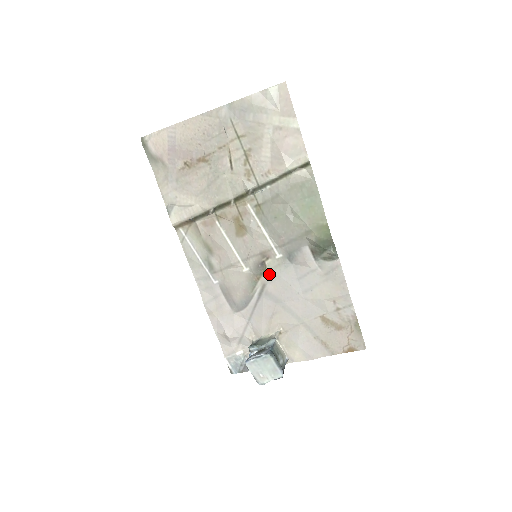
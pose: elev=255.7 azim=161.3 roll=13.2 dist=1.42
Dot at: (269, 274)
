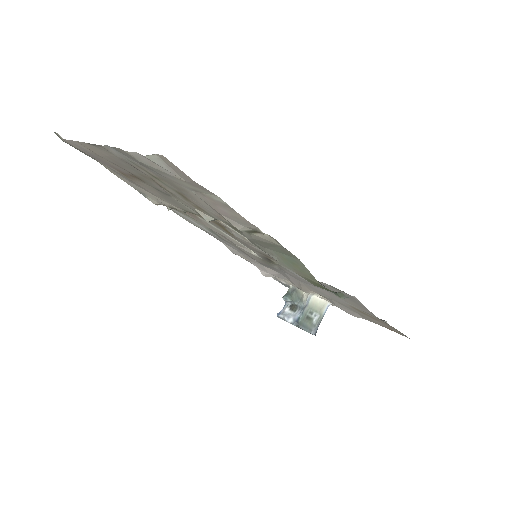
Dot at: (280, 266)
